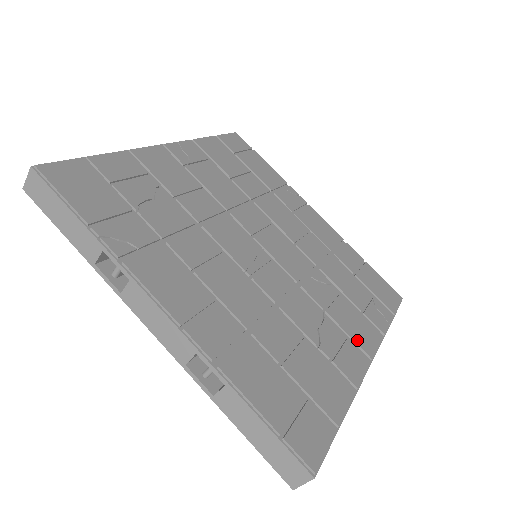
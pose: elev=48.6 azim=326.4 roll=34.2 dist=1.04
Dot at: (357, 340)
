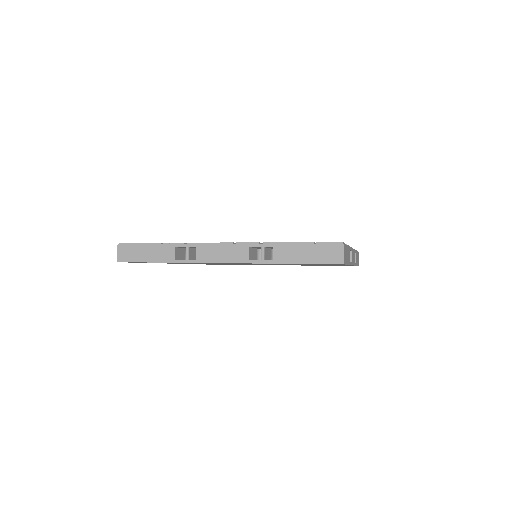
Dot at: occluded
